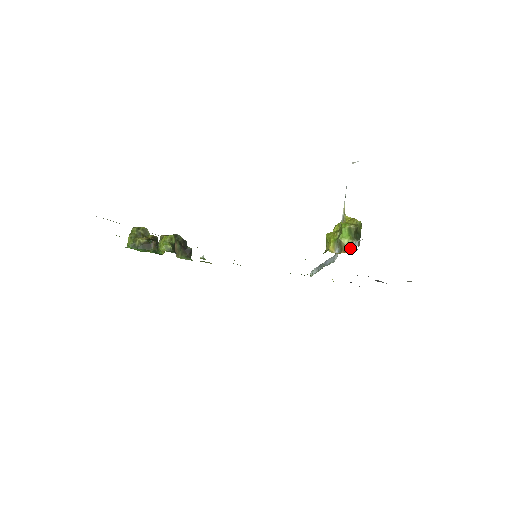
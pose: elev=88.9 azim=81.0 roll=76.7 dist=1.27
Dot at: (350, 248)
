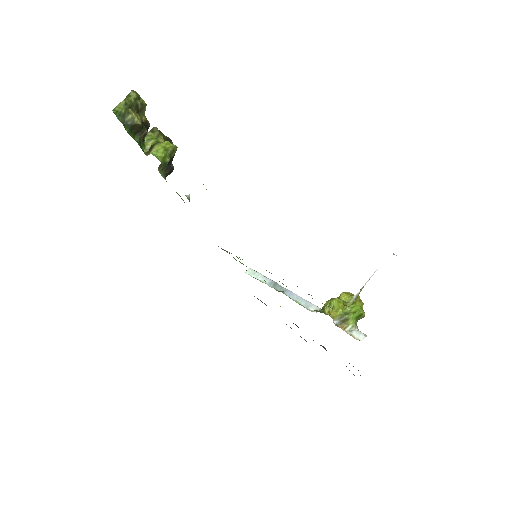
Dot at: (349, 330)
